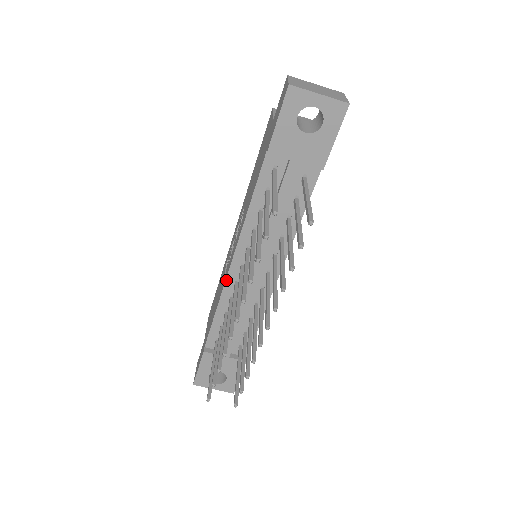
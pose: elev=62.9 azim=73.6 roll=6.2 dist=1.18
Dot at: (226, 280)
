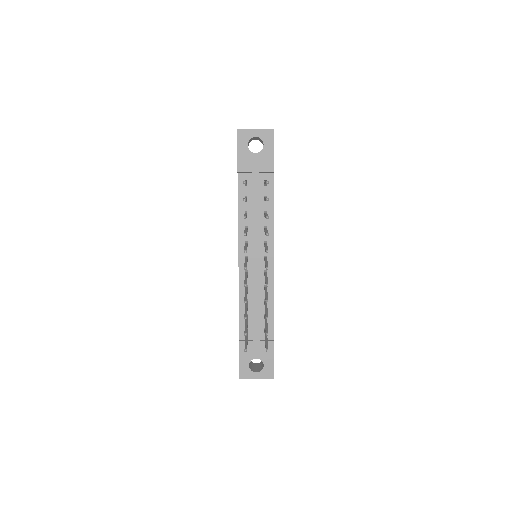
Dot at: (239, 273)
